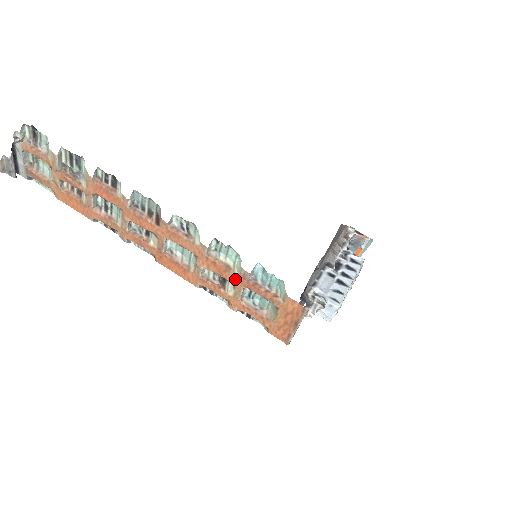
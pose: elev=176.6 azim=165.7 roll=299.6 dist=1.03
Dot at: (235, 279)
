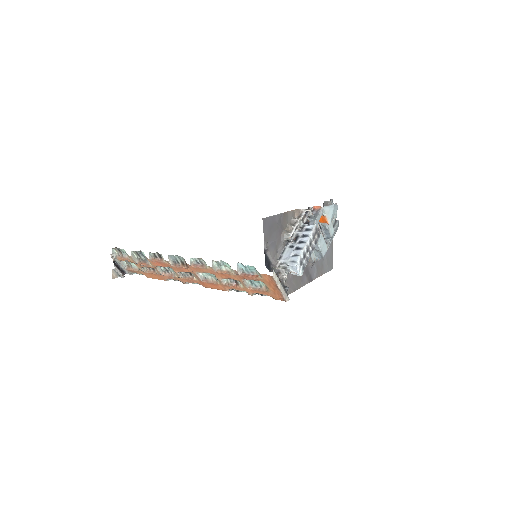
Dot at: (236, 277)
